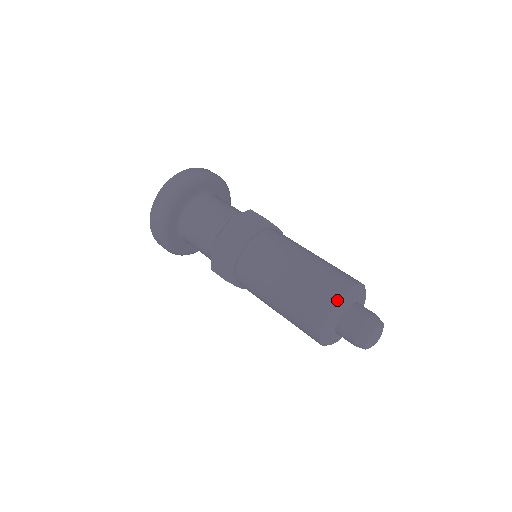
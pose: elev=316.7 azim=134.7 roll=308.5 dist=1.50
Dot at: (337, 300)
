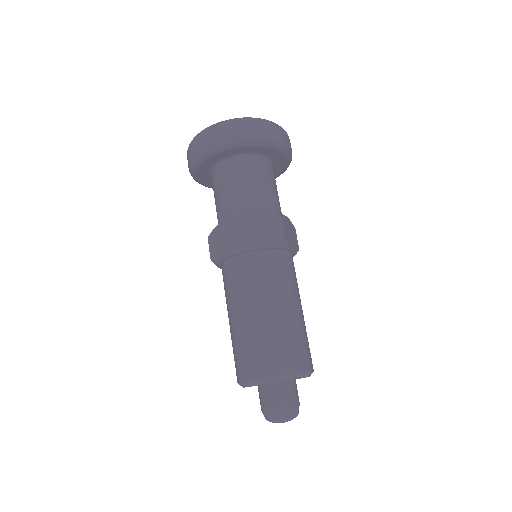
Dot at: (272, 376)
